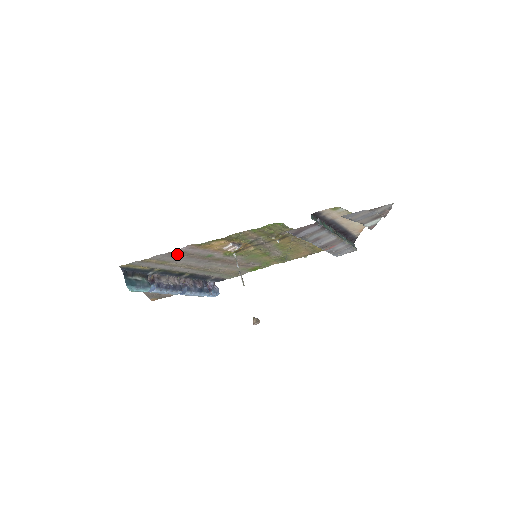
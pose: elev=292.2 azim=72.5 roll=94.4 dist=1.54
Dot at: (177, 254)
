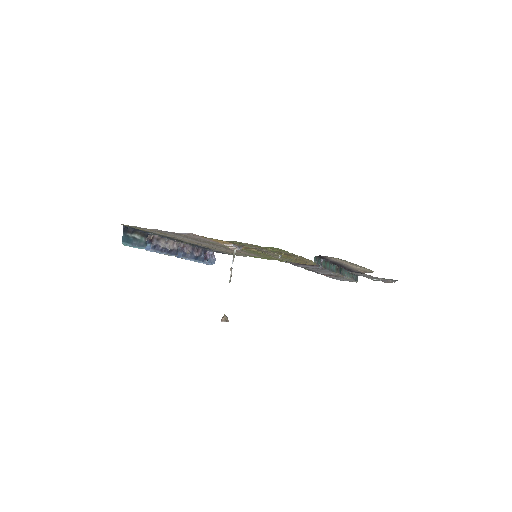
Dot at: (178, 234)
